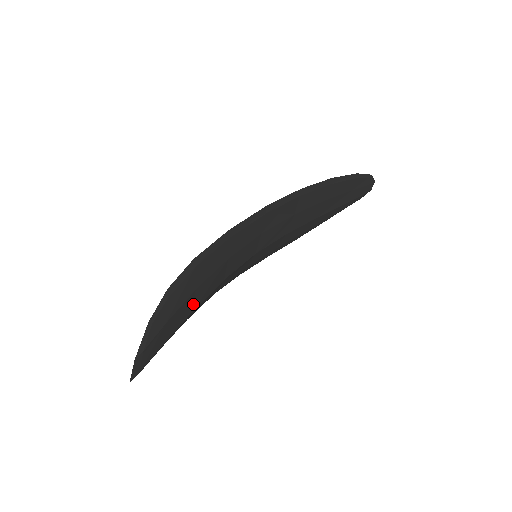
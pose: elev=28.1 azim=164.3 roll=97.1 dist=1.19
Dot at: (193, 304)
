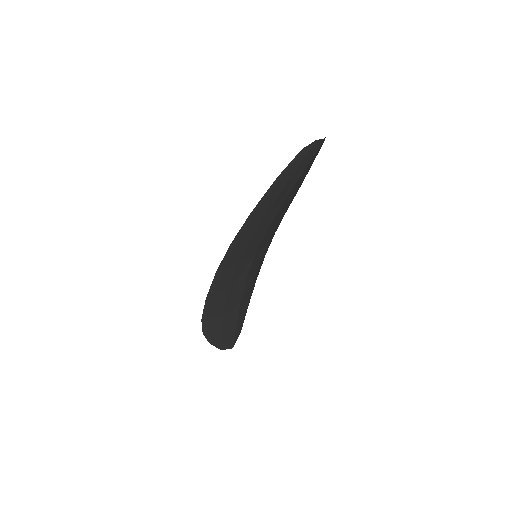
Dot at: (234, 308)
